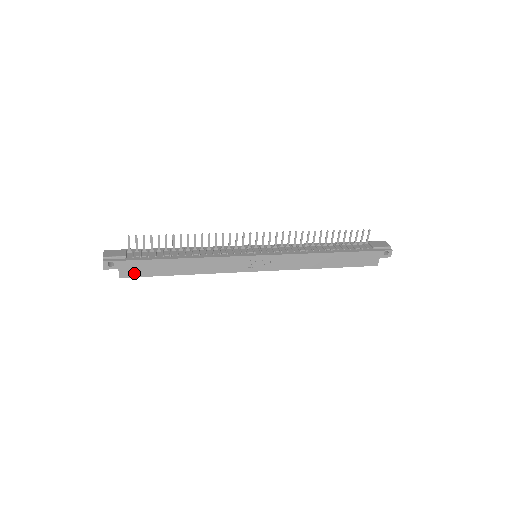
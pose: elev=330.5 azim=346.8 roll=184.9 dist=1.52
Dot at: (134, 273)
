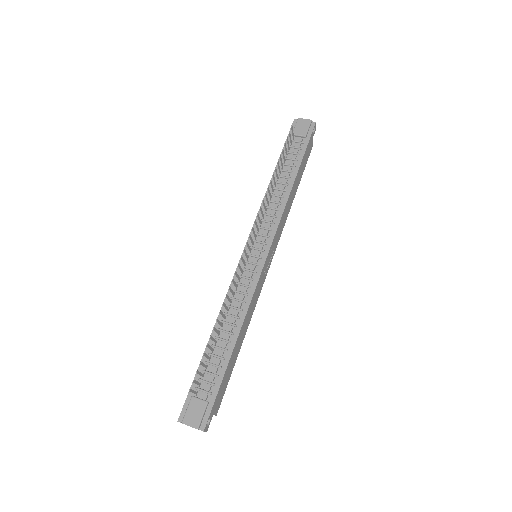
Dot at: (221, 398)
